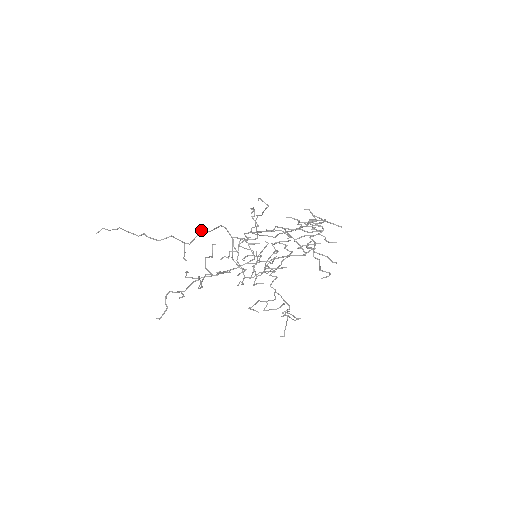
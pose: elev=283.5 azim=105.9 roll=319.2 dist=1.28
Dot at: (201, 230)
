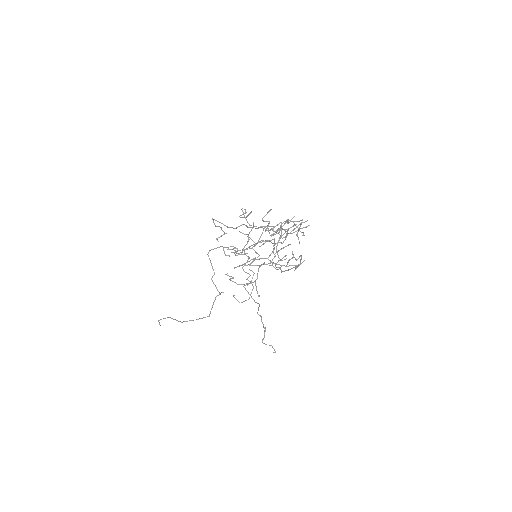
Dot at: occluded
